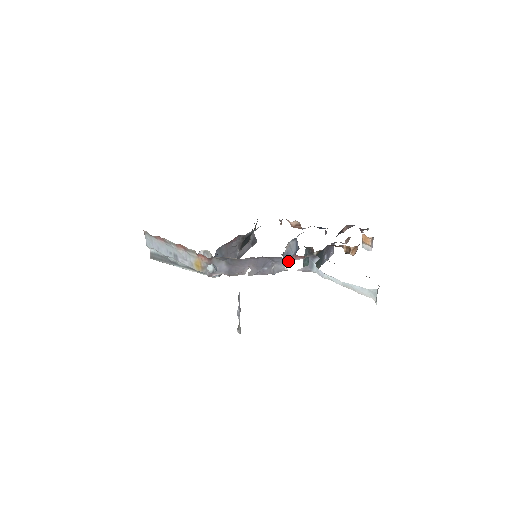
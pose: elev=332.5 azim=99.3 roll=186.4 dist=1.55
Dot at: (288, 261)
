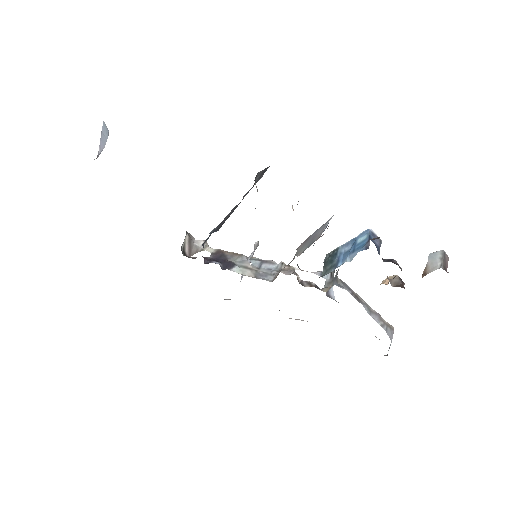
Dot at: (308, 237)
